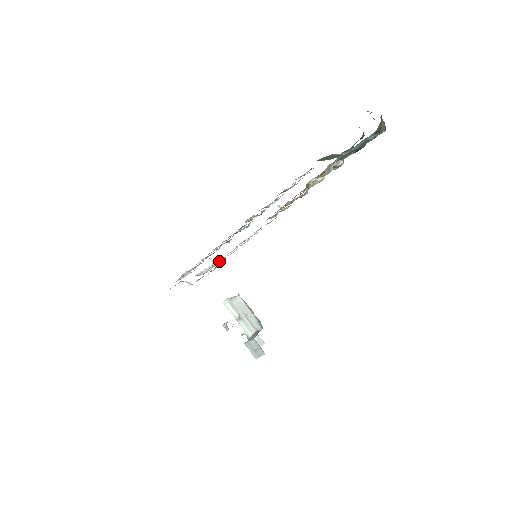
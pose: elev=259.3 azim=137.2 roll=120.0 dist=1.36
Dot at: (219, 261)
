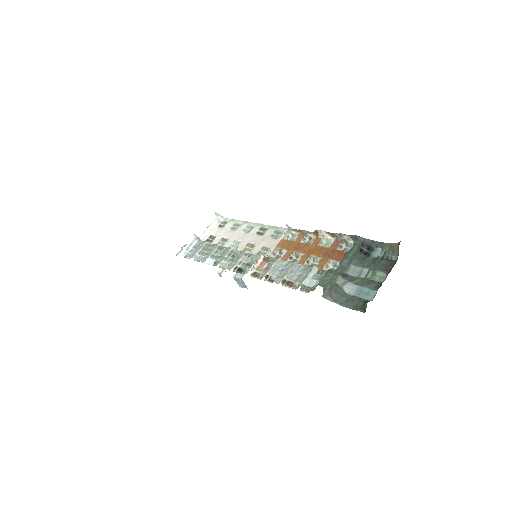
Dot at: (223, 236)
